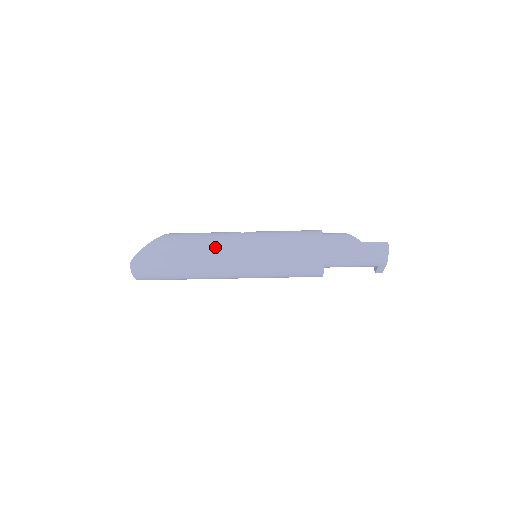
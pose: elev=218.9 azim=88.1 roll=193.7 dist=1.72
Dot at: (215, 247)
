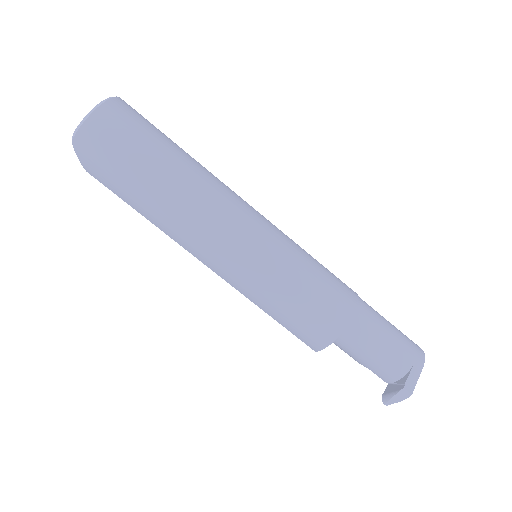
Dot at: occluded
